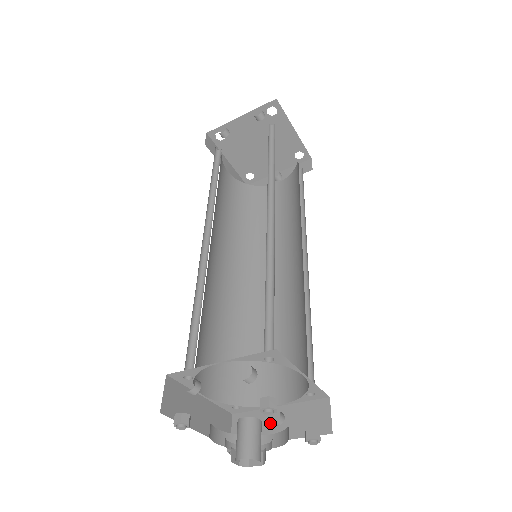
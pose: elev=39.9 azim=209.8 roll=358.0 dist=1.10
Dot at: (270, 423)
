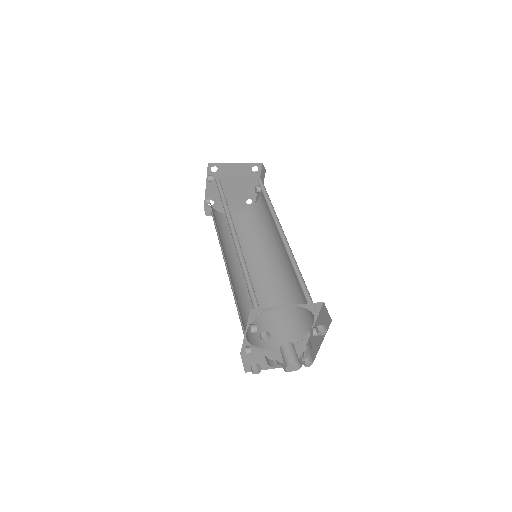
Dot at: (316, 337)
